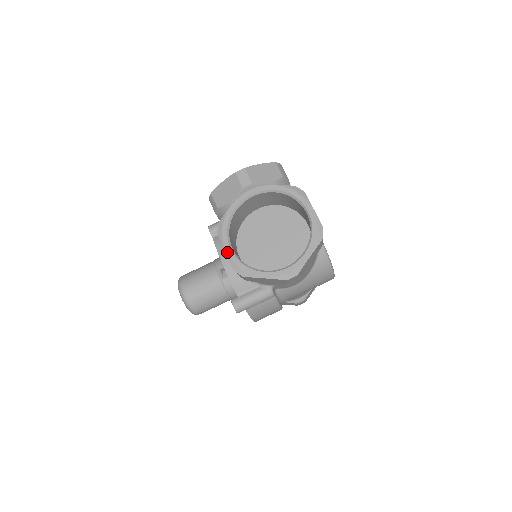
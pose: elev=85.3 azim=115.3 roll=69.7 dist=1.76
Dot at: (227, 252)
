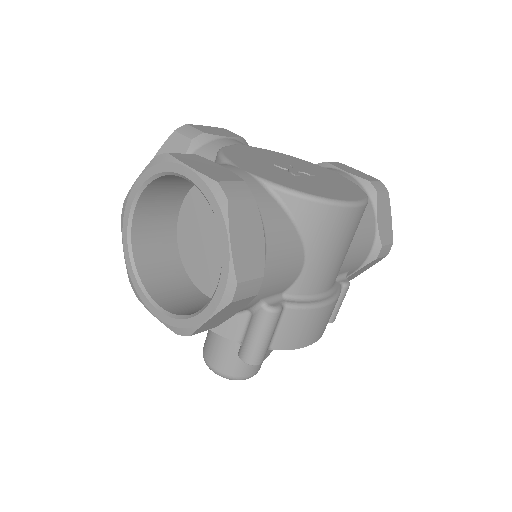
Dot at: (155, 316)
